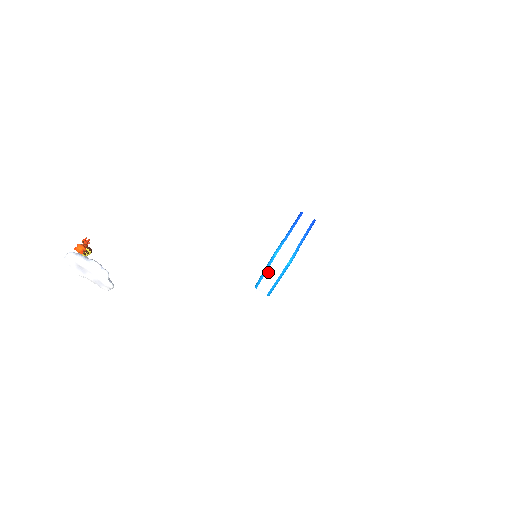
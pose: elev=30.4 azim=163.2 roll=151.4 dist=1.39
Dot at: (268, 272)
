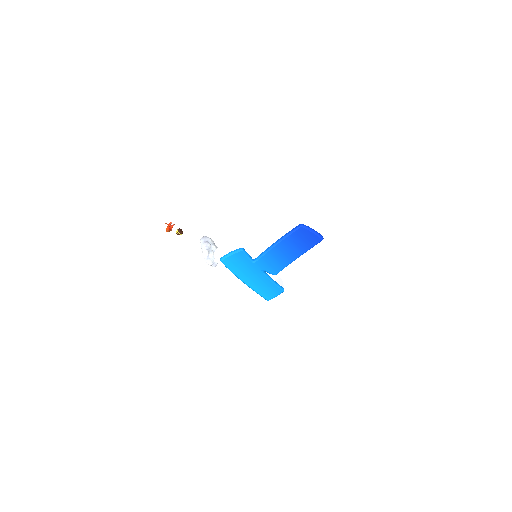
Dot at: occluded
